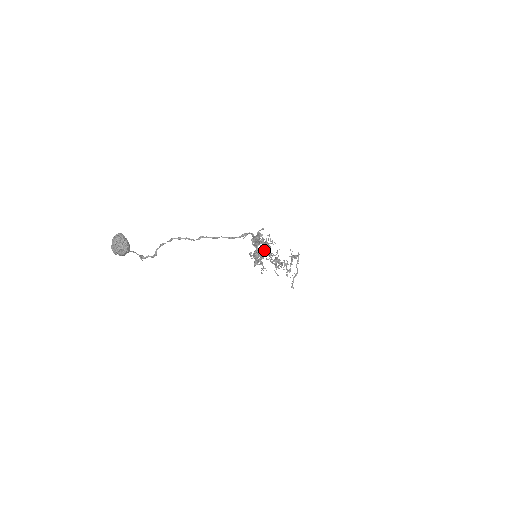
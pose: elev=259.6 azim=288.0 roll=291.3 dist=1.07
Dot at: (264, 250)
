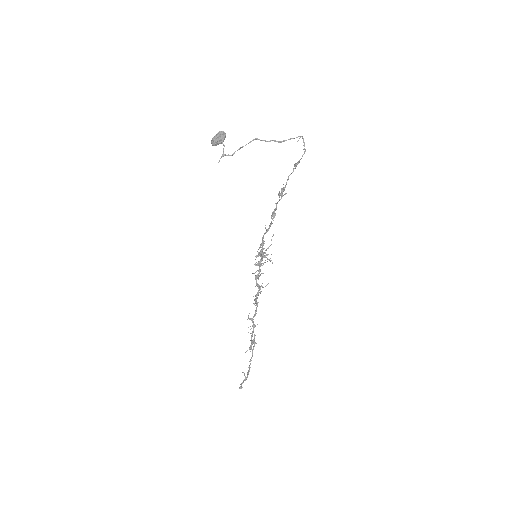
Dot at: (263, 254)
